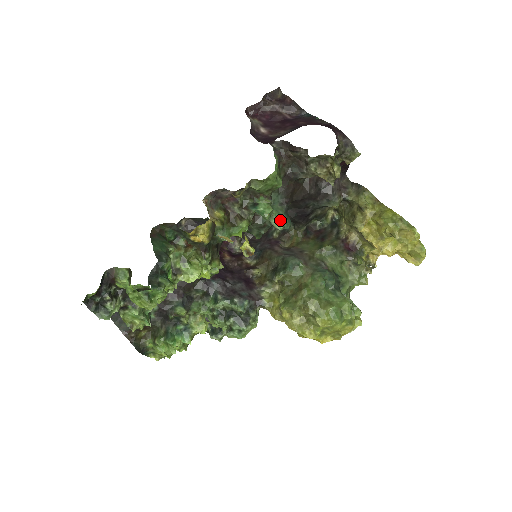
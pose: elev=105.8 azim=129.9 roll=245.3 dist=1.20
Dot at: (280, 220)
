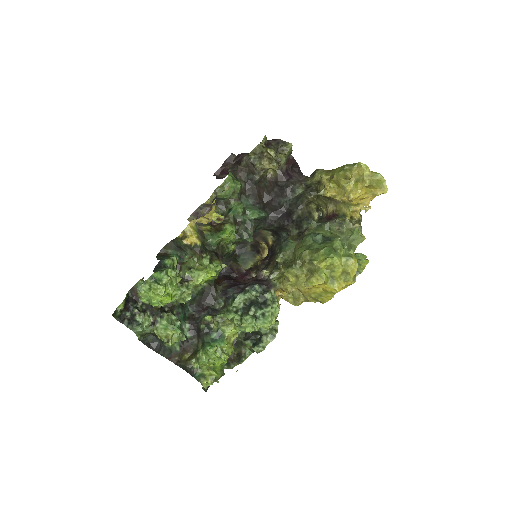
Dot at: (254, 212)
